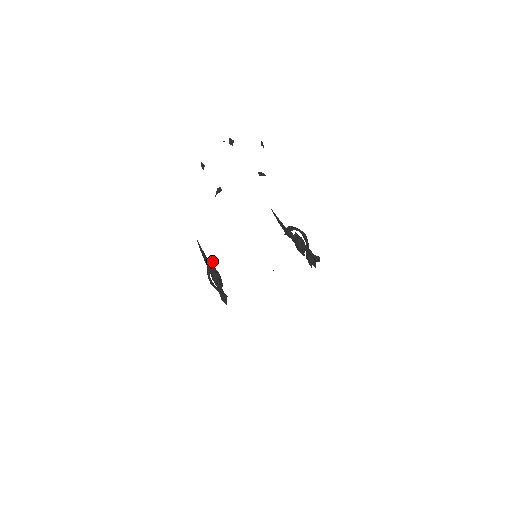
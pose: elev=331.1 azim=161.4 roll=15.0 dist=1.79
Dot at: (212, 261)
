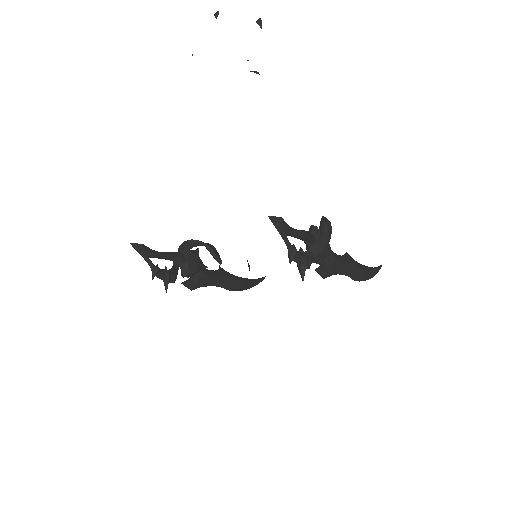
Dot at: occluded
